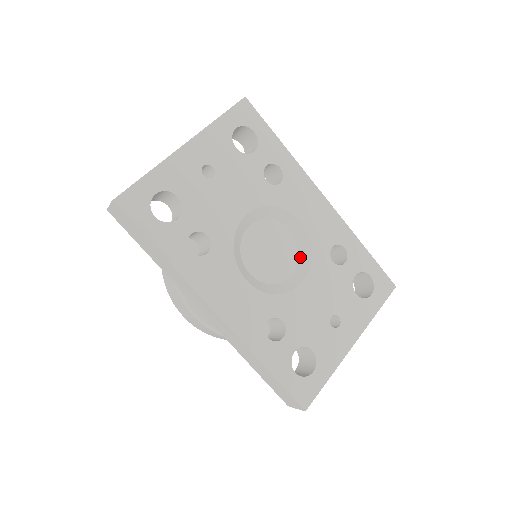
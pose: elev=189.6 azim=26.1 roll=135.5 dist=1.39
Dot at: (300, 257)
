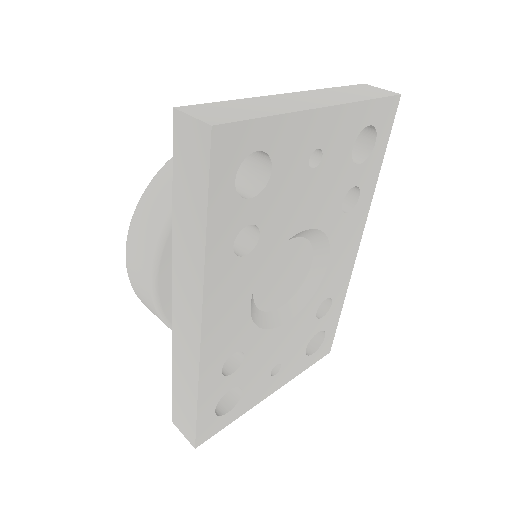
Dot at: (298, 293)
